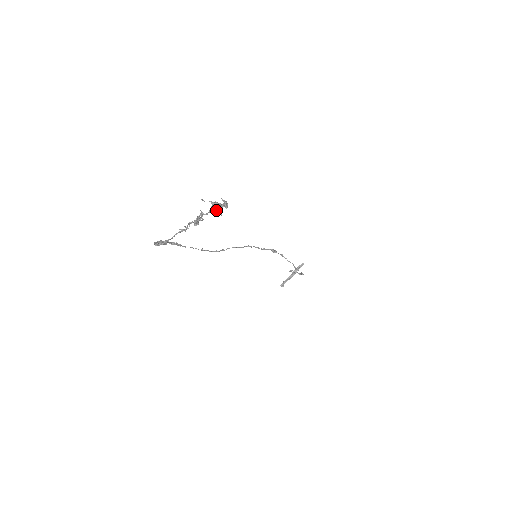
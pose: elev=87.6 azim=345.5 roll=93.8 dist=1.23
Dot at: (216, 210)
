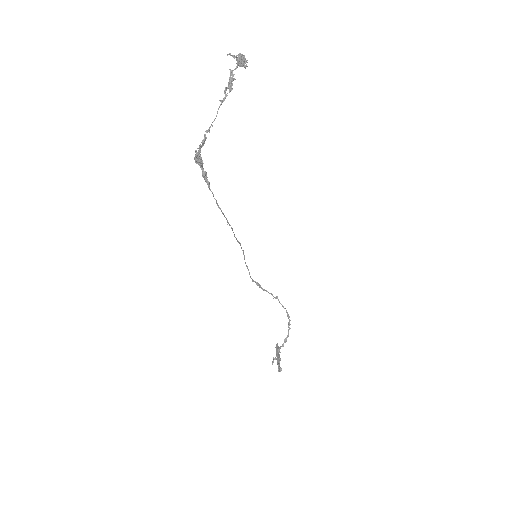
Dot at: (241, 63)
